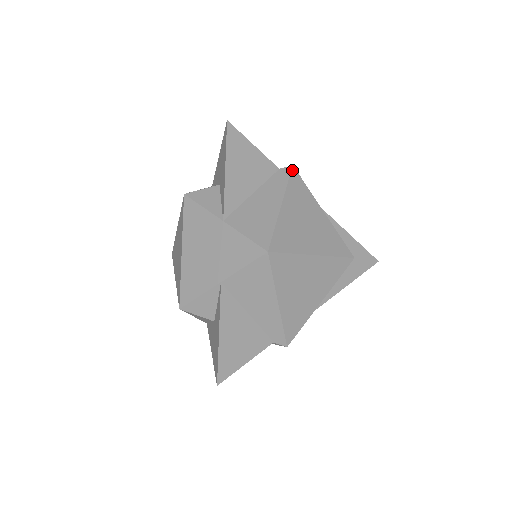
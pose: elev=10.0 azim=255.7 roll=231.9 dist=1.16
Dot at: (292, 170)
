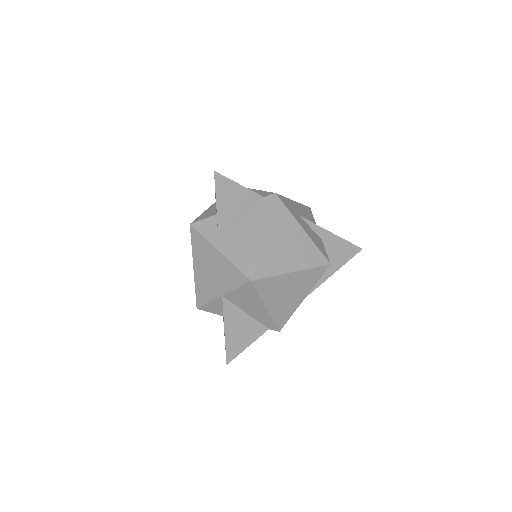
Dot at: (274, 198)
